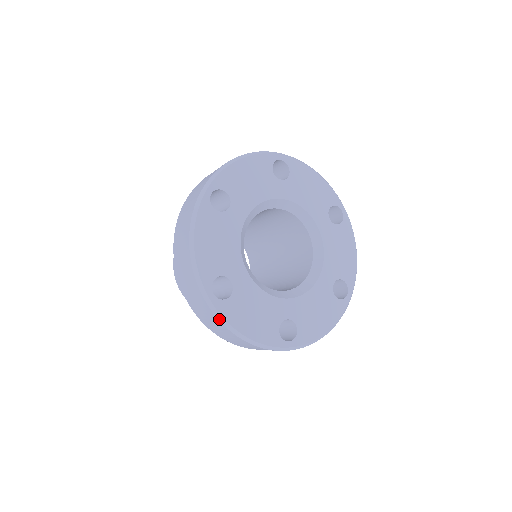
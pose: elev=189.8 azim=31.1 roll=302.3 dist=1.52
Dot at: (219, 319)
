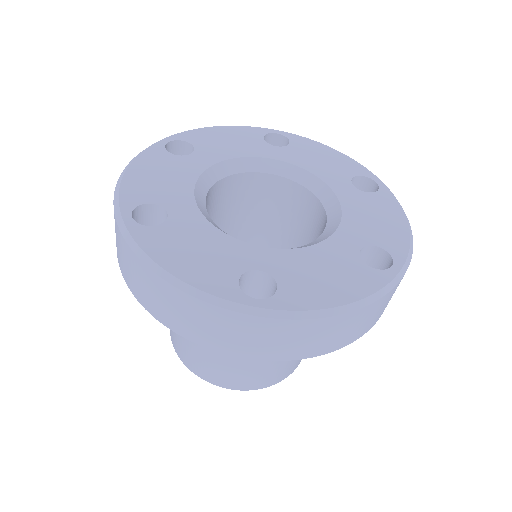
Dot at: (297, 318)
